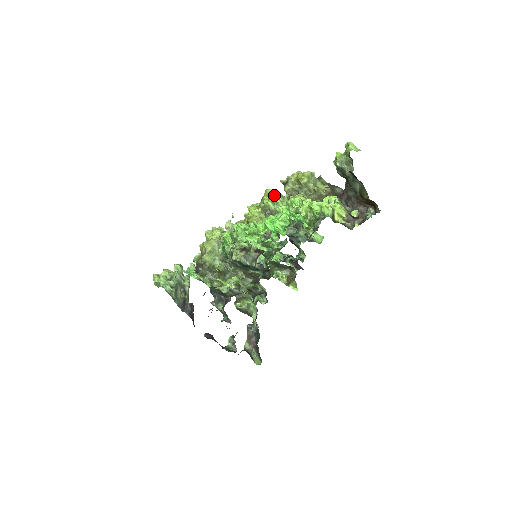
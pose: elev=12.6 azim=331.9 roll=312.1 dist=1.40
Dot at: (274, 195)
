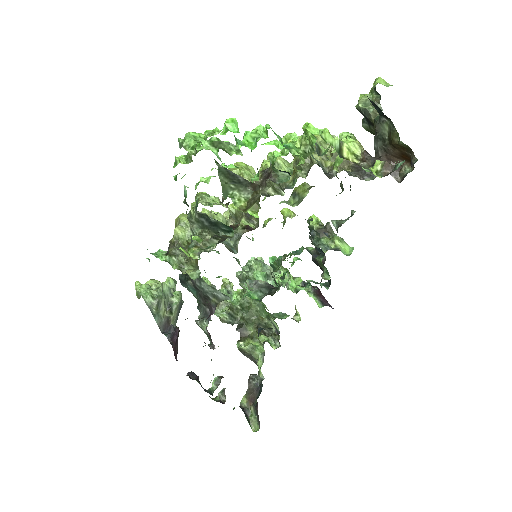
Dot at: occluded
